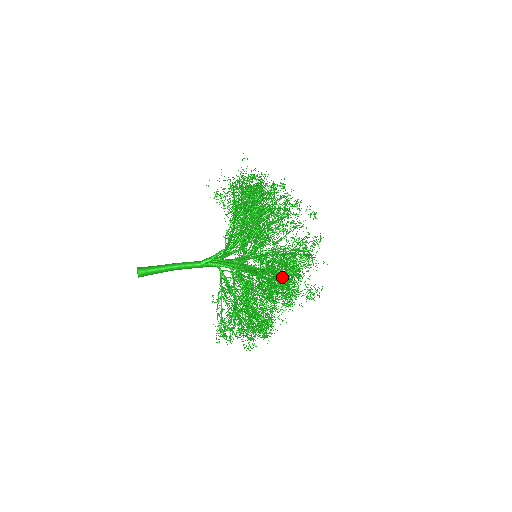
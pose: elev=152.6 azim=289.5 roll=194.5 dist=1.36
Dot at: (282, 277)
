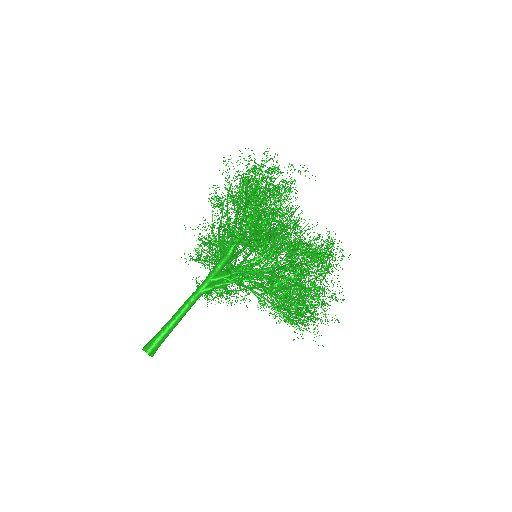
Dot at: occluded
